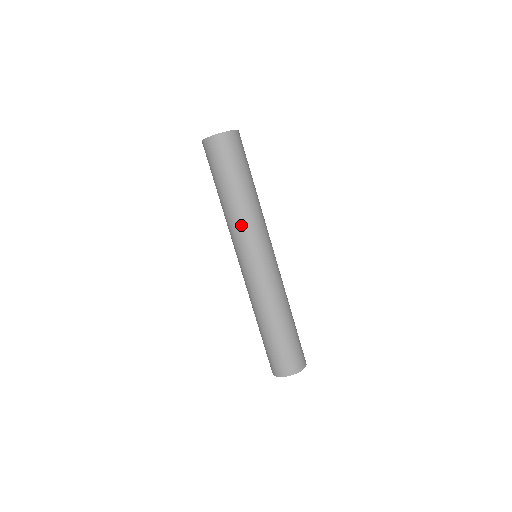
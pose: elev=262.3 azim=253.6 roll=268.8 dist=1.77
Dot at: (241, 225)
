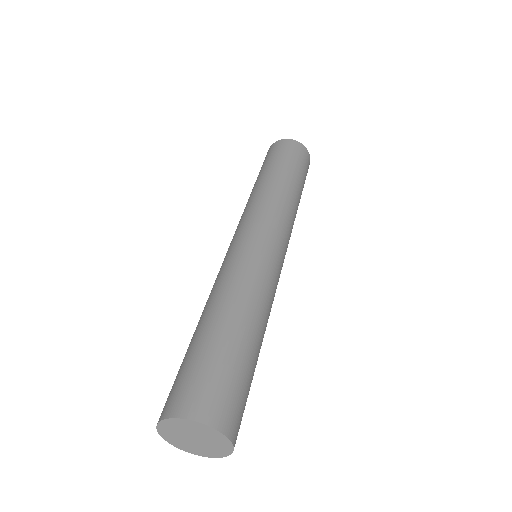
Dot at: (267, 201)
